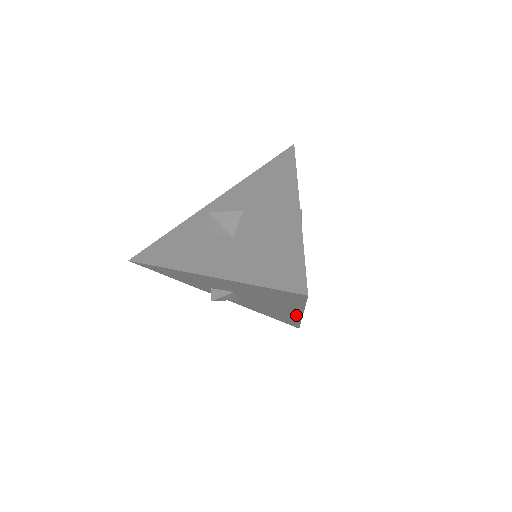
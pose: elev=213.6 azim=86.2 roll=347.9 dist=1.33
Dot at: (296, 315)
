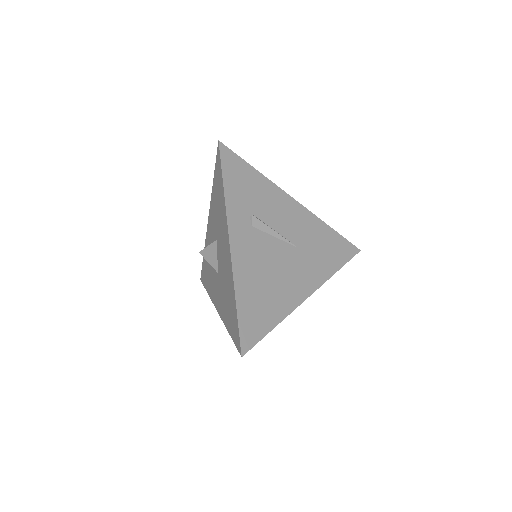
Dot at: occluded
